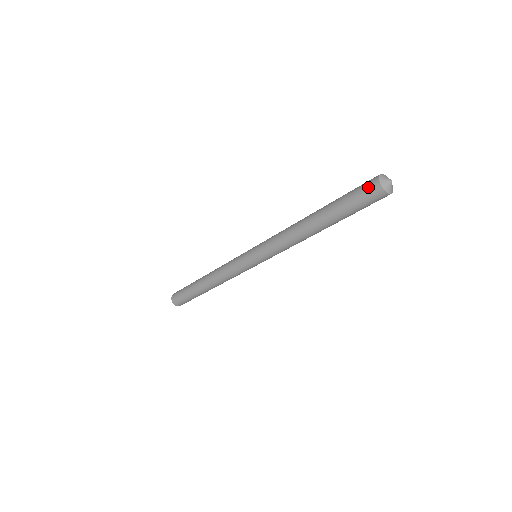
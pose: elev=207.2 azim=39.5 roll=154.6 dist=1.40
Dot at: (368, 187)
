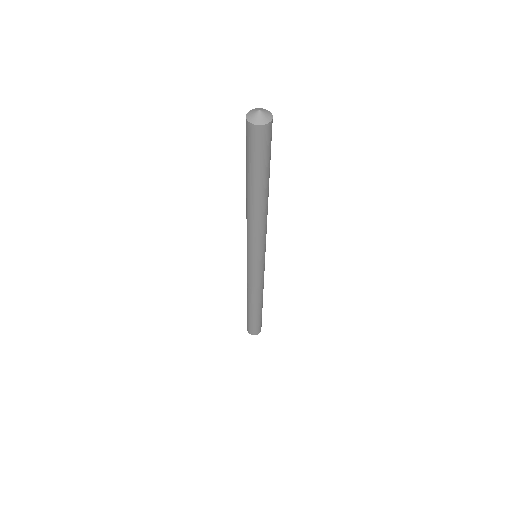
Dot at: occluded
